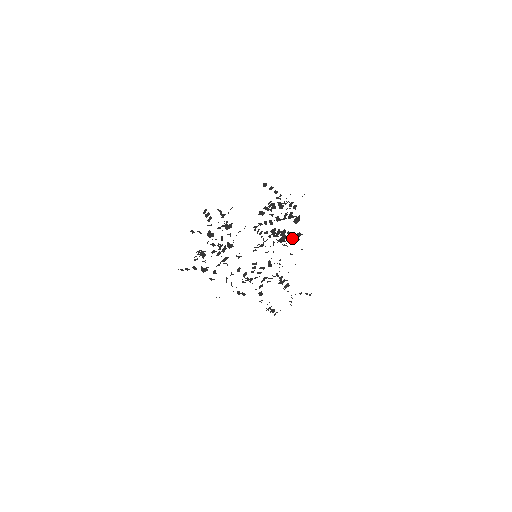
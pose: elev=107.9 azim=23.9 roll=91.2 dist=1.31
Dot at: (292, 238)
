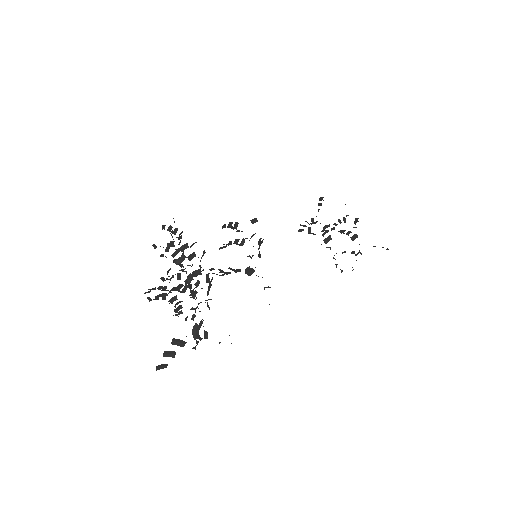
Dot at: (196, 338)
